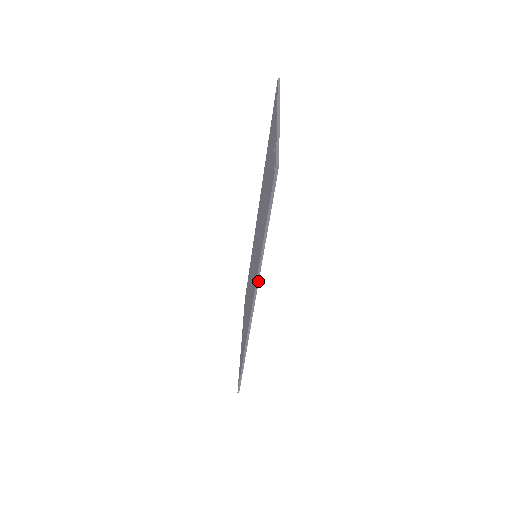
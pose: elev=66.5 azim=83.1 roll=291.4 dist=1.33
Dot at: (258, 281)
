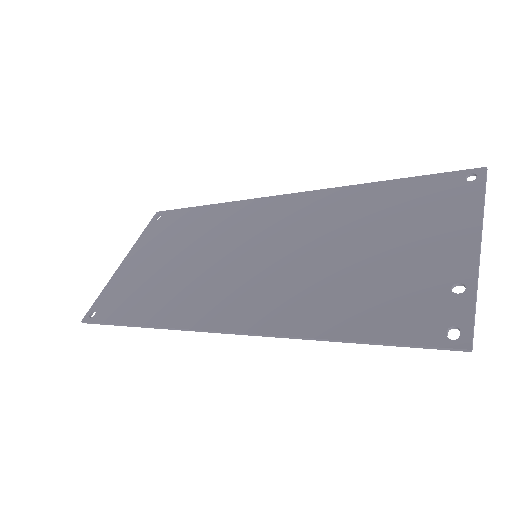
Dot at: (269, 336)
